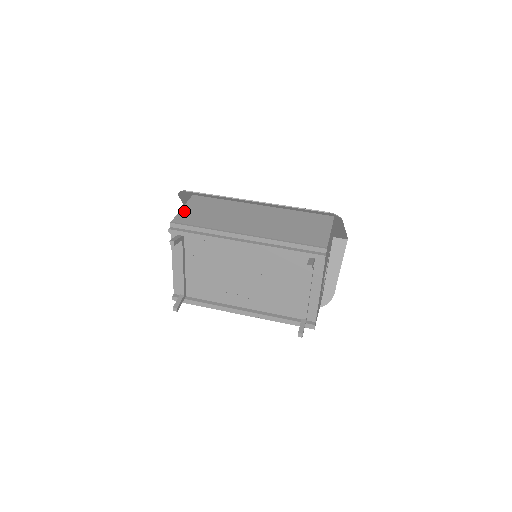
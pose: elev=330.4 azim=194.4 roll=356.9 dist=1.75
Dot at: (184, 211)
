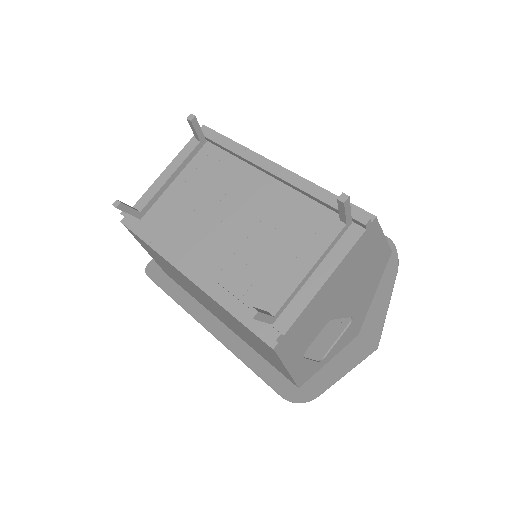
Dot at: occluded
